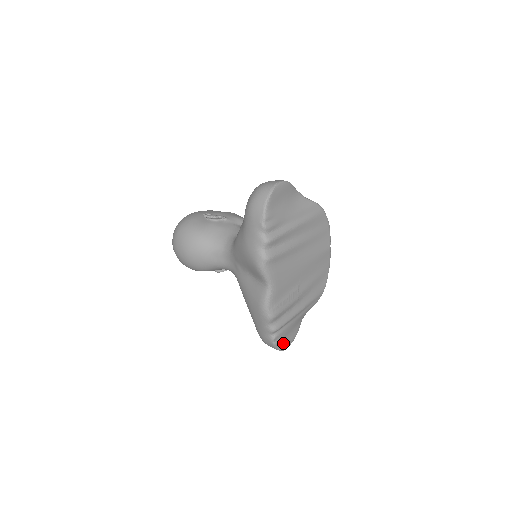
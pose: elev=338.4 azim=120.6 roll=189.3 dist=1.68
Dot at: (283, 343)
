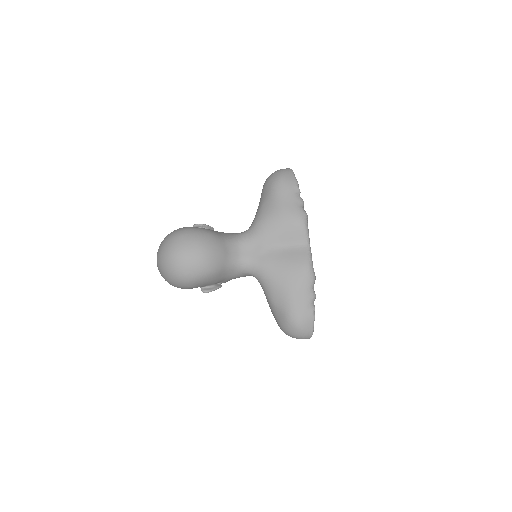
Dot at: occluded
